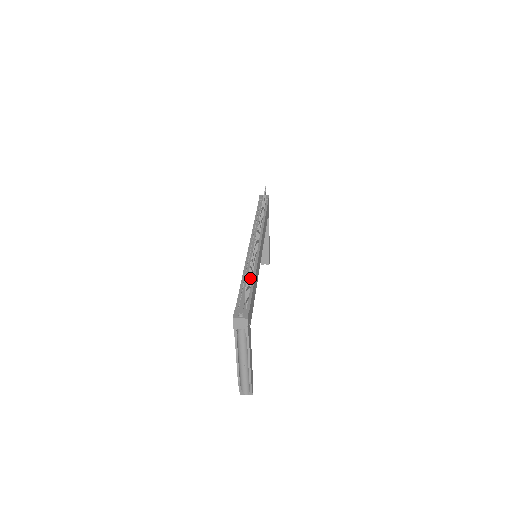
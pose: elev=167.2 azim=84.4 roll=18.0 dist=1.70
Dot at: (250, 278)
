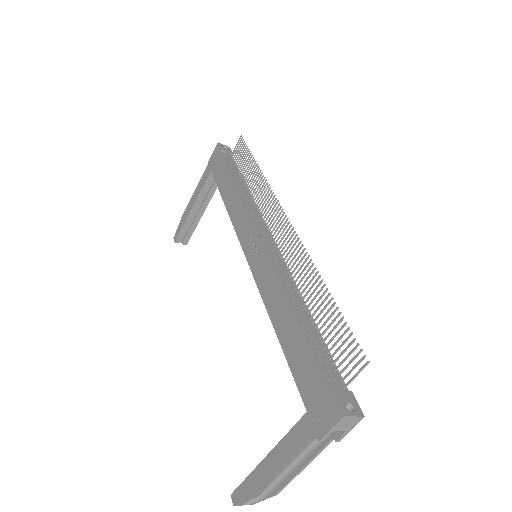
Dot at: occluded
